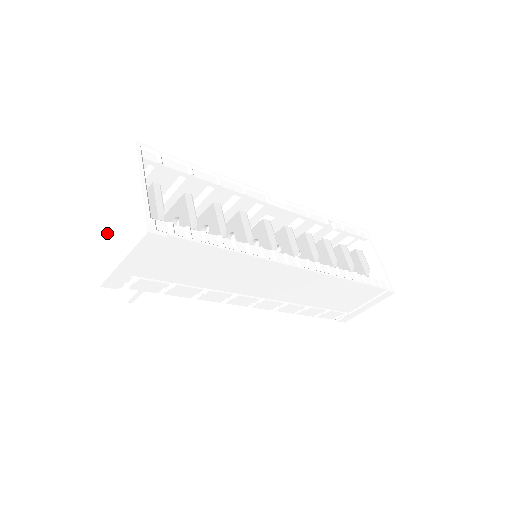
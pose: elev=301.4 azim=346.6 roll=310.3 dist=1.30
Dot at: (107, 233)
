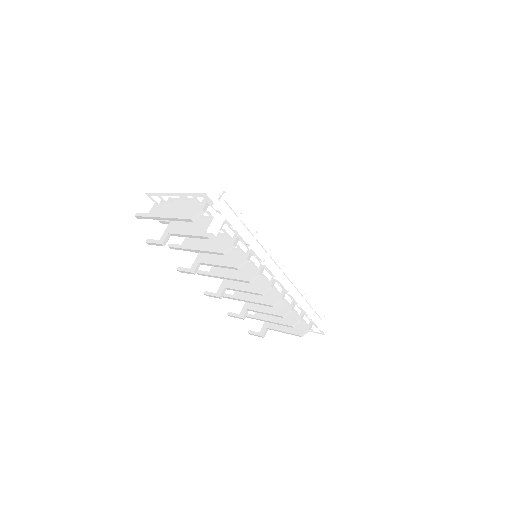
Dot at: (186, 178)
